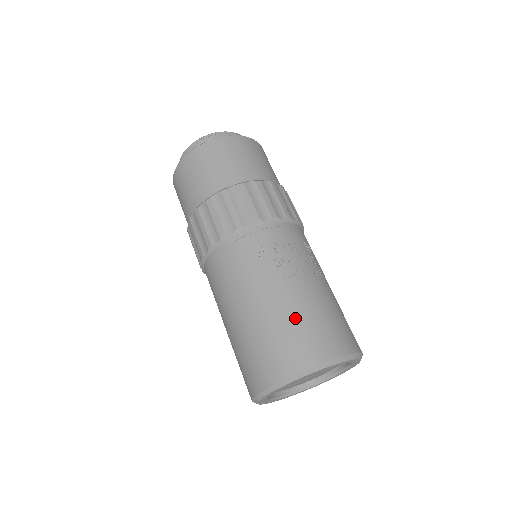
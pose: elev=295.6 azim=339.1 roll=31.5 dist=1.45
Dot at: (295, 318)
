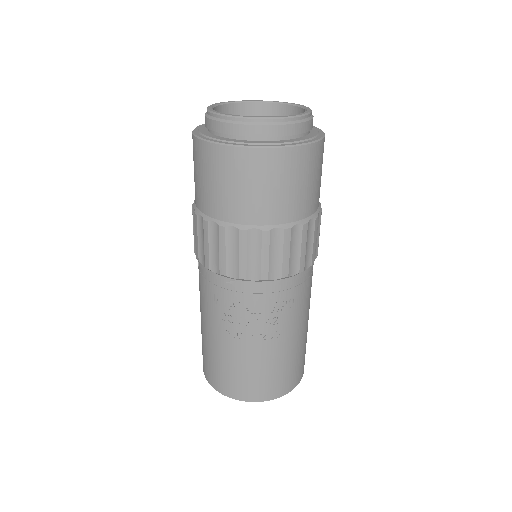
Dot at: (223, 362)
